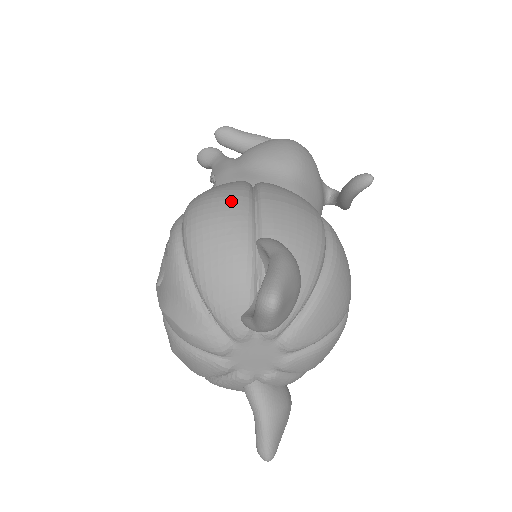
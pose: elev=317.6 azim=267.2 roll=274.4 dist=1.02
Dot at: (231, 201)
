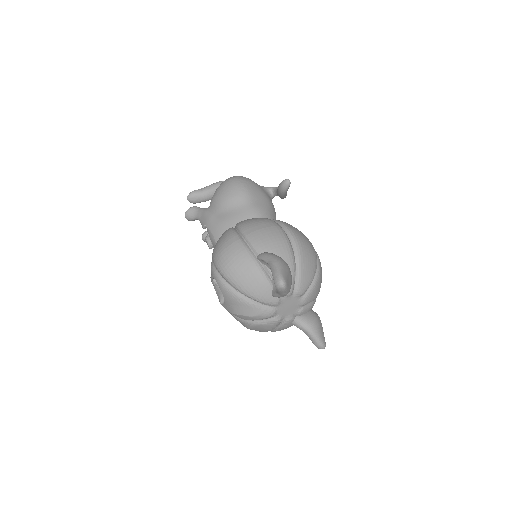
Dot at: (233, 246)
